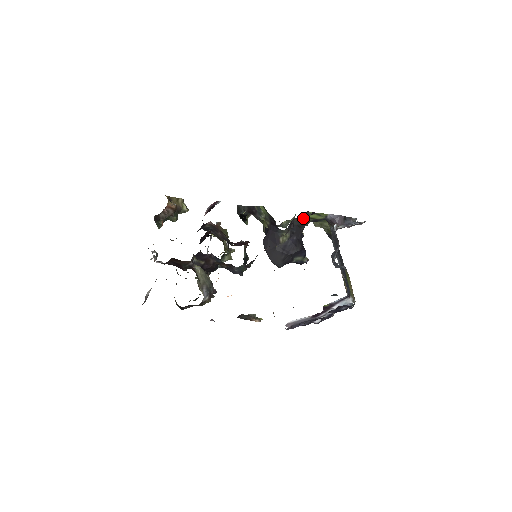
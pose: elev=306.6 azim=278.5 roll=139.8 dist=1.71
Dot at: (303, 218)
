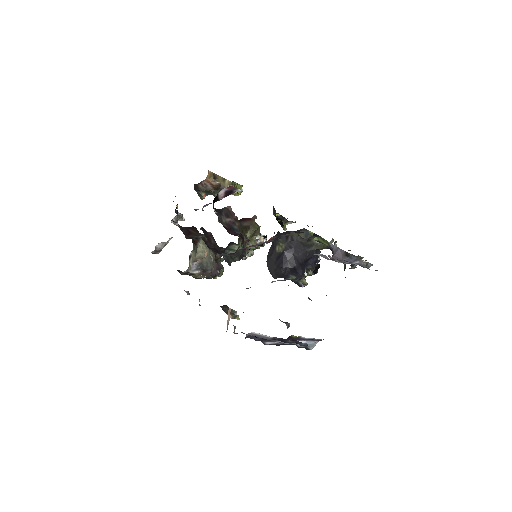
Dot at: (299, 234)
